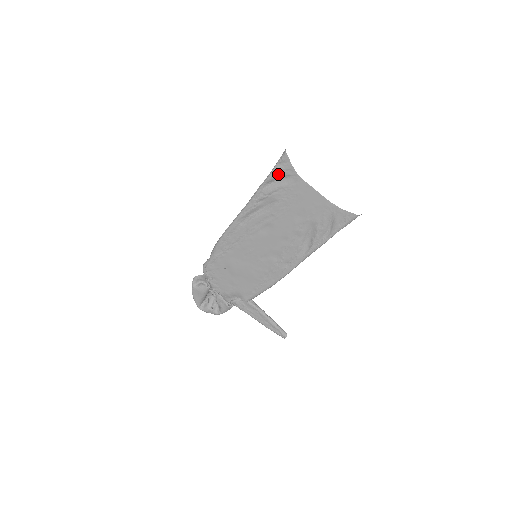
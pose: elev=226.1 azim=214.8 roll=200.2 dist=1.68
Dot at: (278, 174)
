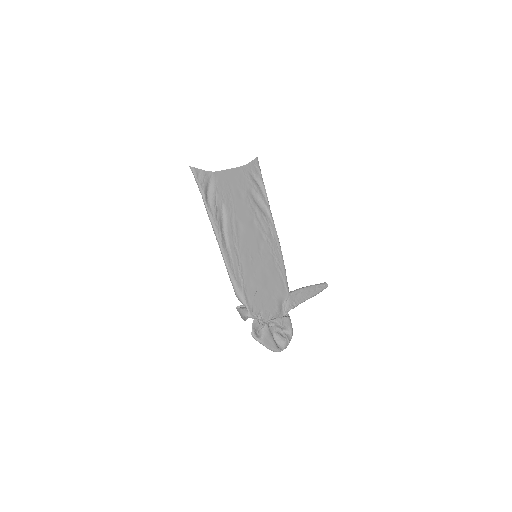
Dot at: (204, 185)
